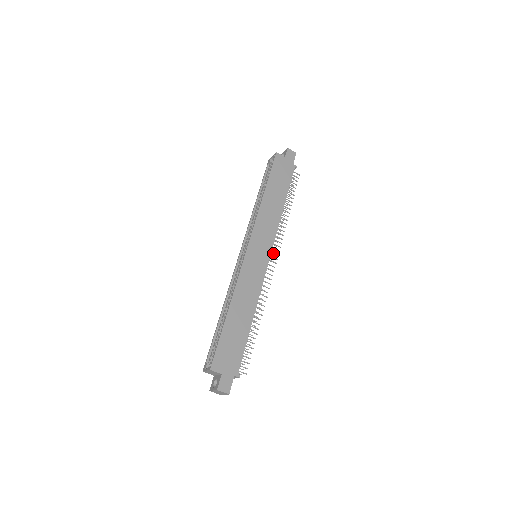
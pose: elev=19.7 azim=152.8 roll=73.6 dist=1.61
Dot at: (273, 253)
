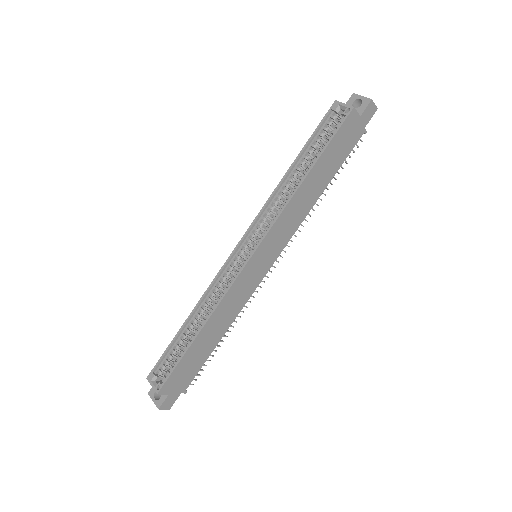
Dot at: occluded
